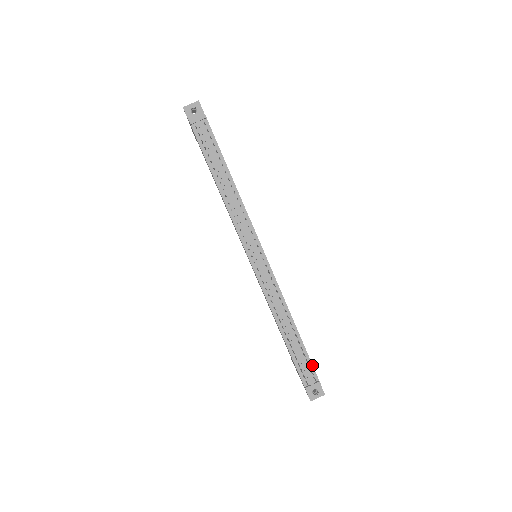
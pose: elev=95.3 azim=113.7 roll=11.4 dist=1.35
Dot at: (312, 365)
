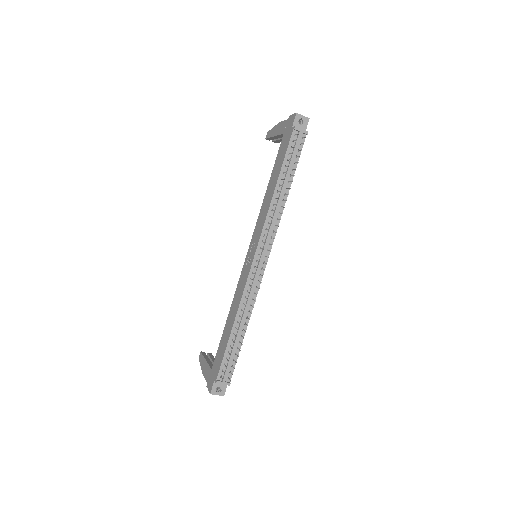
Dot at: occluded
